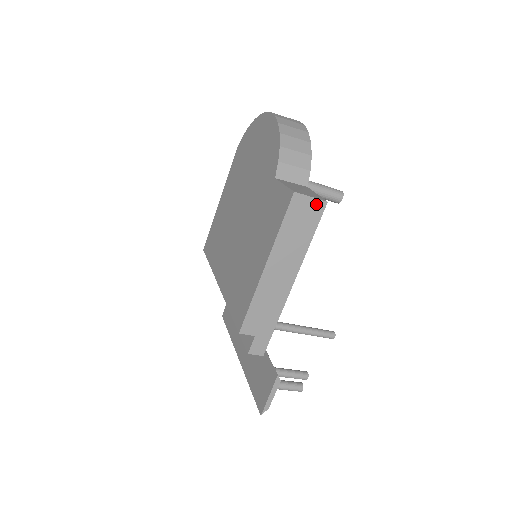
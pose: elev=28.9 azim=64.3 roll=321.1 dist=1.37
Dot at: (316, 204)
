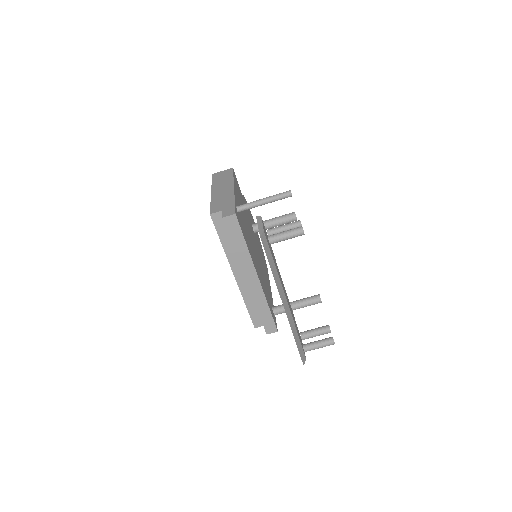
Dot at: (227, 171)
